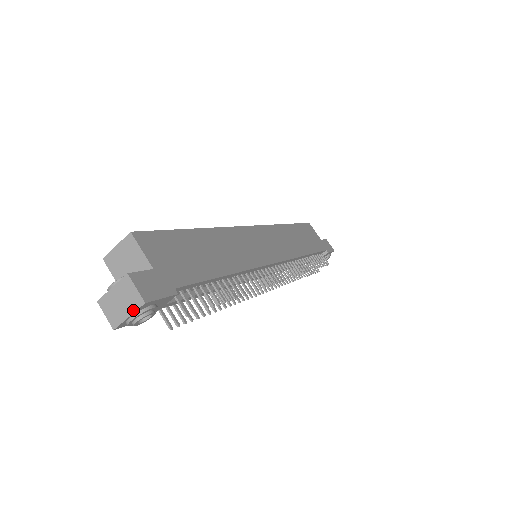
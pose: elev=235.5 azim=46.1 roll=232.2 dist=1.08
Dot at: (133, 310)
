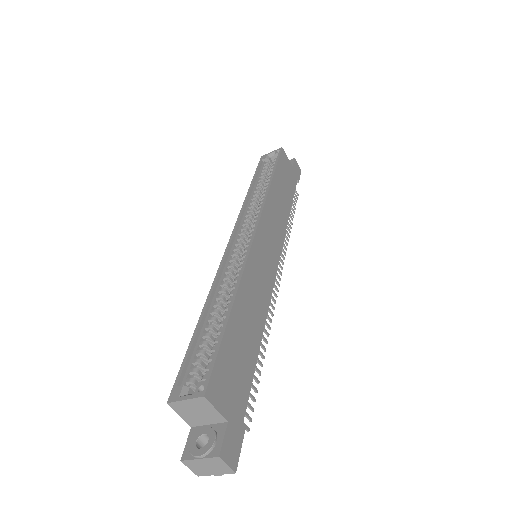
Dot at: (222, 473)
